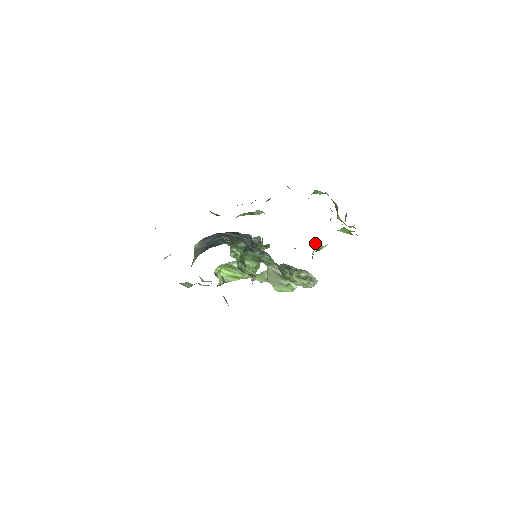
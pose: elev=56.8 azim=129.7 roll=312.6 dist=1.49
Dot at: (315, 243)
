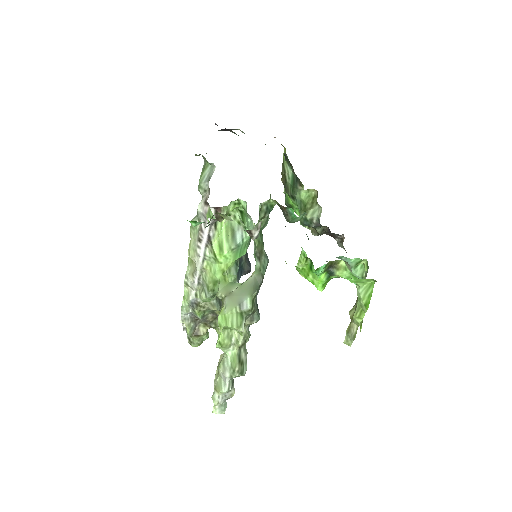
Dot at: (324, 286)
